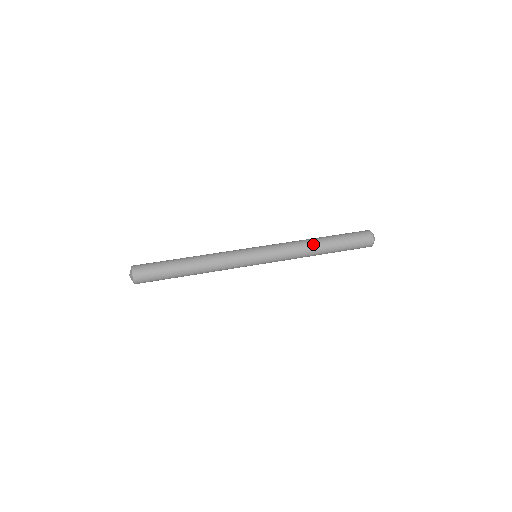
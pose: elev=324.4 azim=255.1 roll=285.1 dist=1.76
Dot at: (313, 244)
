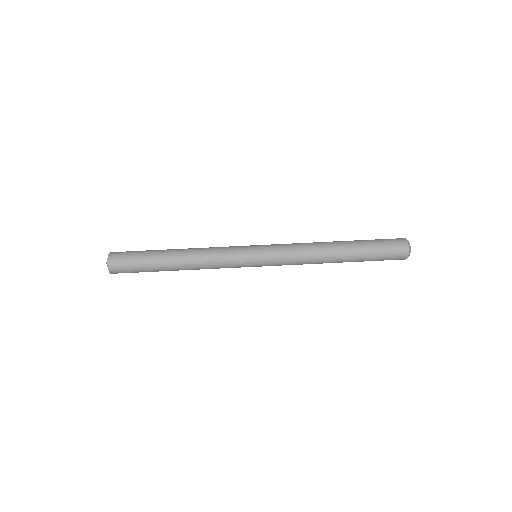
Dot at: (328, 249)
